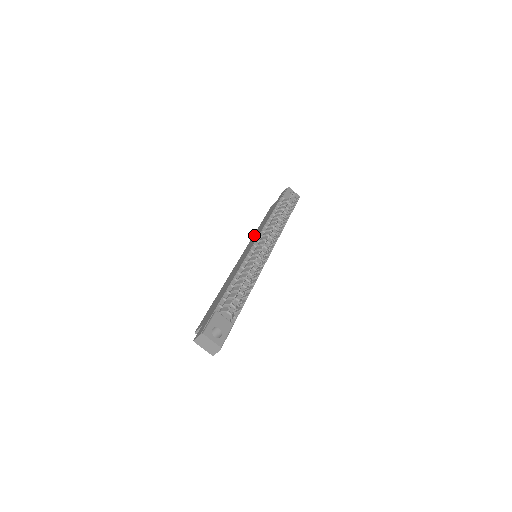
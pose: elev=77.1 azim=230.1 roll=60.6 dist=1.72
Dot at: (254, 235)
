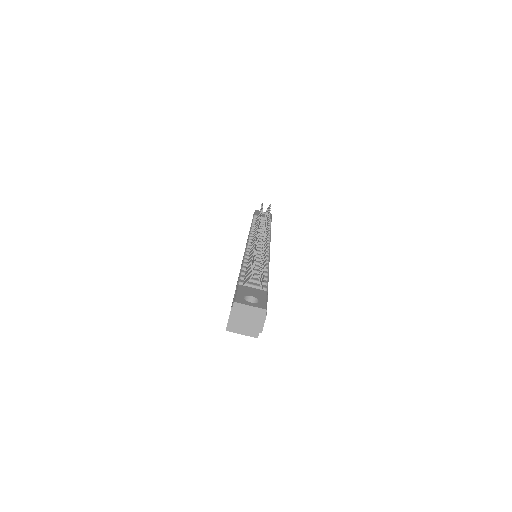
Dot at: occluded
